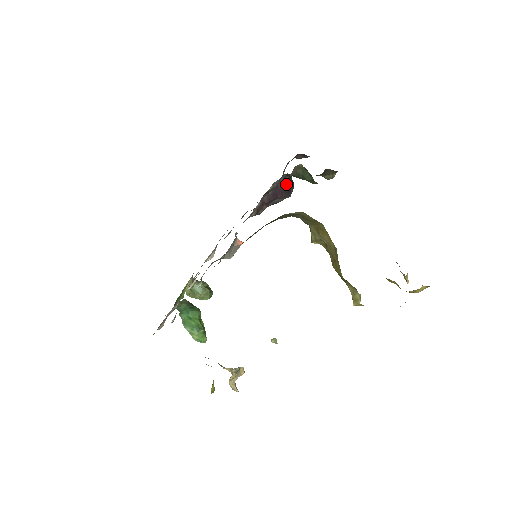
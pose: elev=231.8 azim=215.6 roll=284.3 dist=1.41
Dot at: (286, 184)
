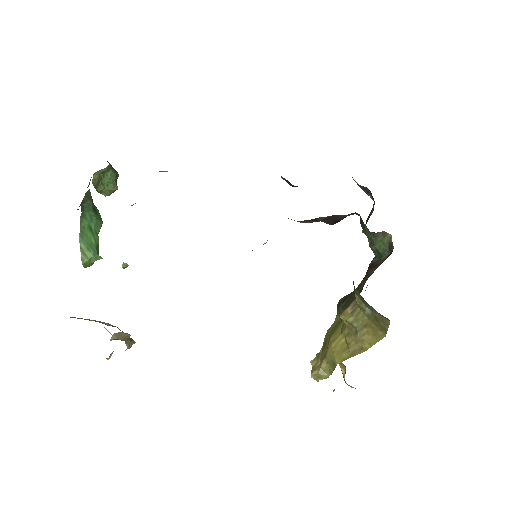
Dot at: (344, 217)
